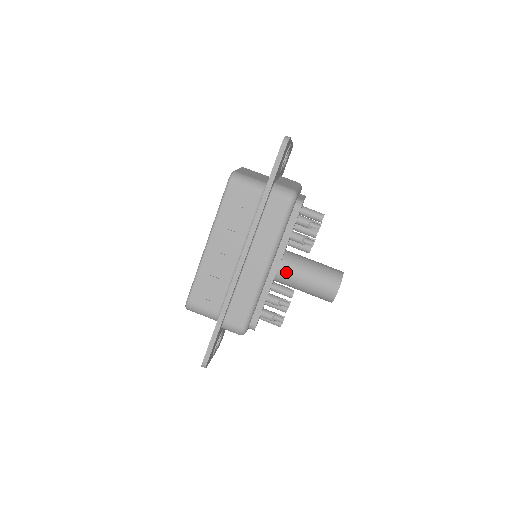
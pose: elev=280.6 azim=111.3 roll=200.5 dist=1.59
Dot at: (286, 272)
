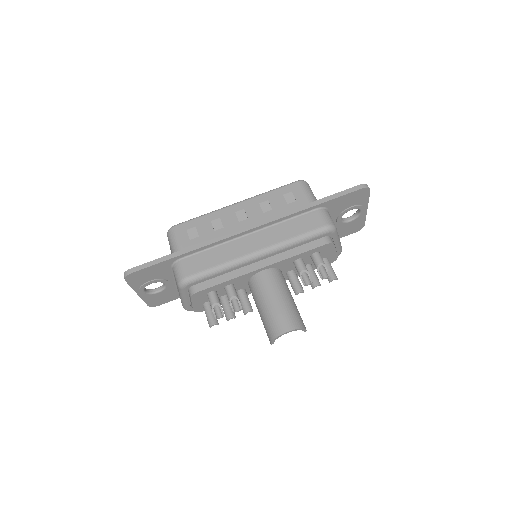
Dot at: (265, 278)
